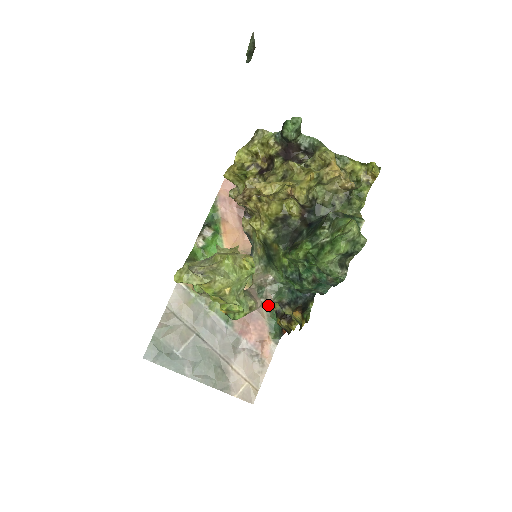
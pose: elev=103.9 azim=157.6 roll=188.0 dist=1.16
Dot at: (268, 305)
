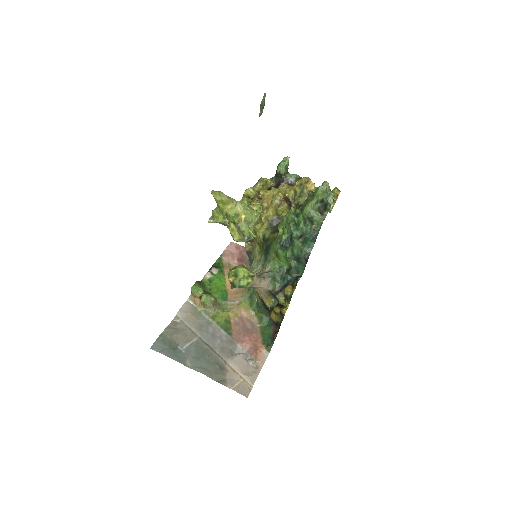
Dot at: (261, 323)
